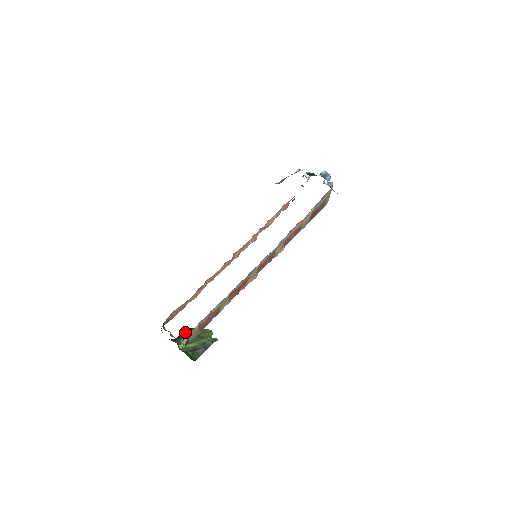
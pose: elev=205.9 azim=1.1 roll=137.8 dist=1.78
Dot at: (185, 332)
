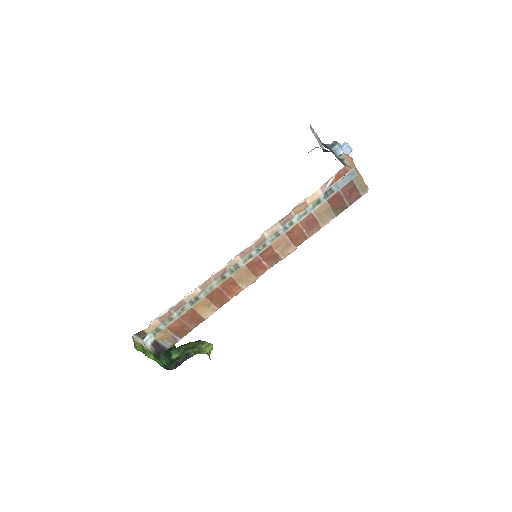
Dot at: occluded
